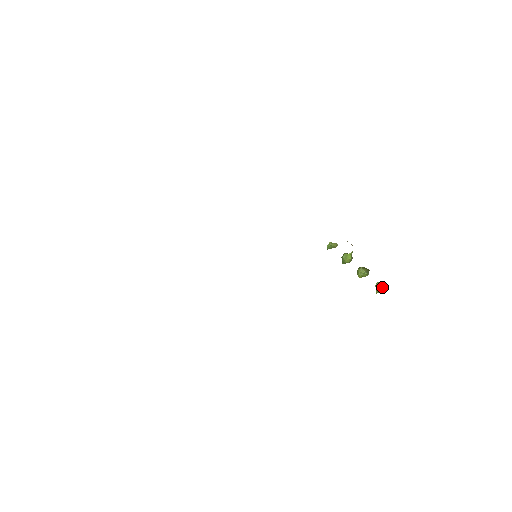
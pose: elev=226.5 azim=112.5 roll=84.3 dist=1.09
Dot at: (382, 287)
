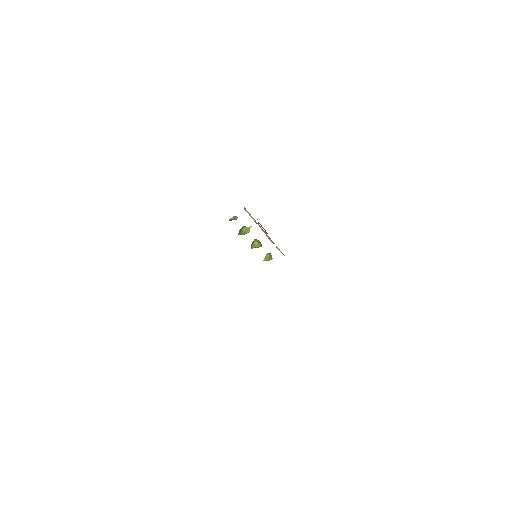
Dot at: (271, 257)
